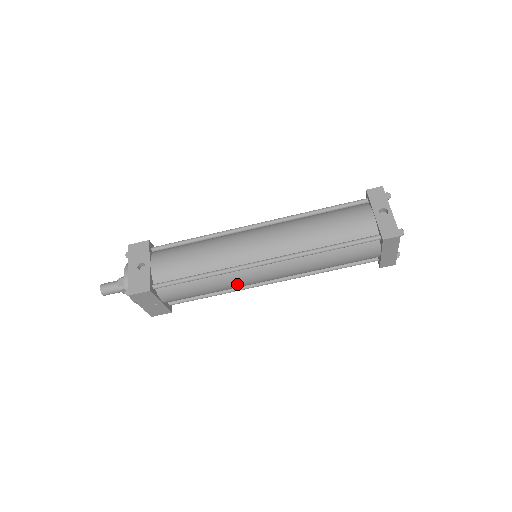
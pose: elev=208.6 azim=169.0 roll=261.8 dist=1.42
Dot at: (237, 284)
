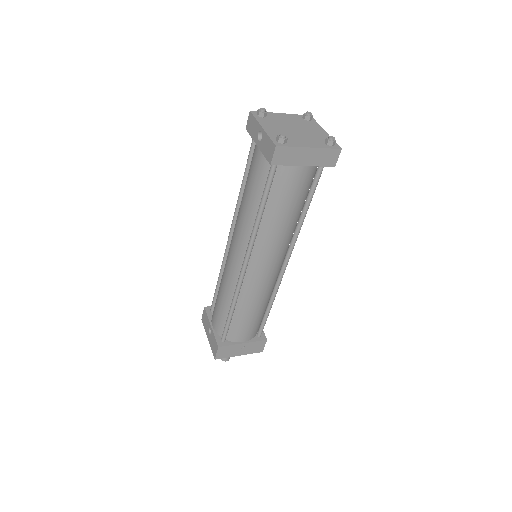
Dot at: (260, 292)
